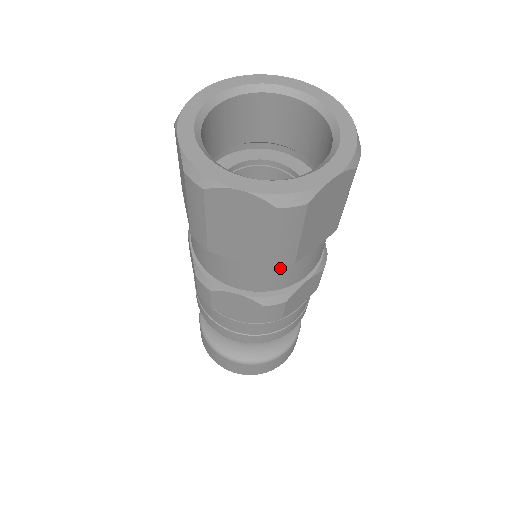
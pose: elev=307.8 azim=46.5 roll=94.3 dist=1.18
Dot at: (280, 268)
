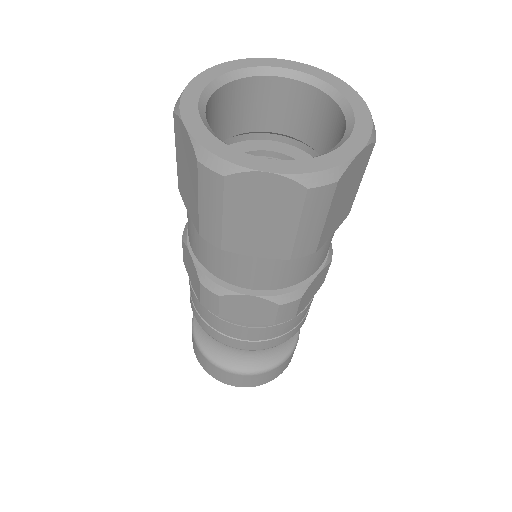
Dot at: (216, 249)
